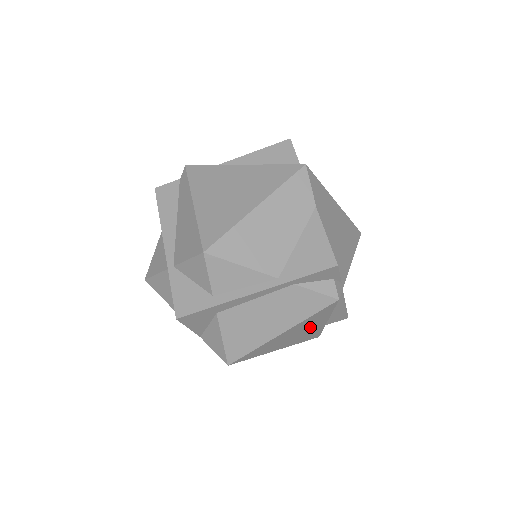
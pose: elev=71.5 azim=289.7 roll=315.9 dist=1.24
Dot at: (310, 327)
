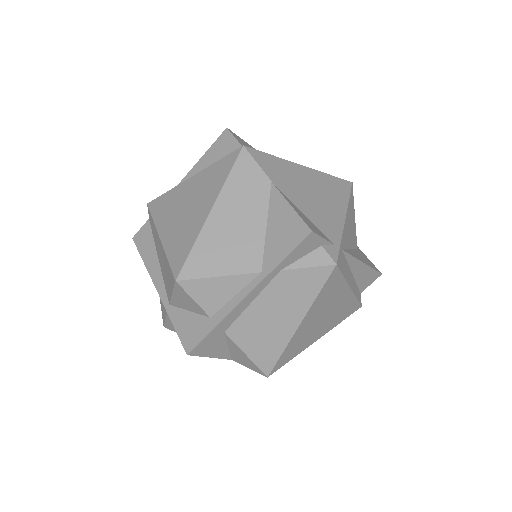
Dot at: (334, 303)
